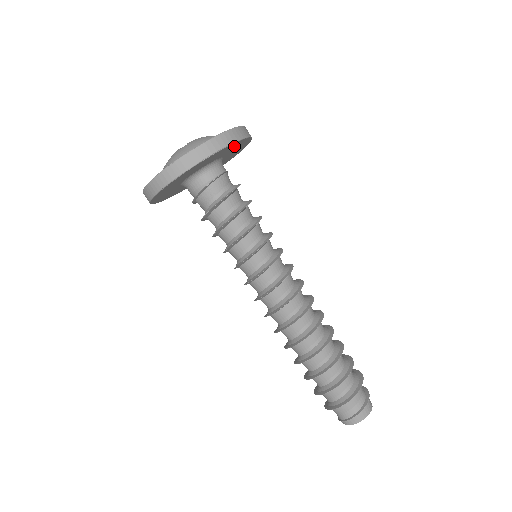
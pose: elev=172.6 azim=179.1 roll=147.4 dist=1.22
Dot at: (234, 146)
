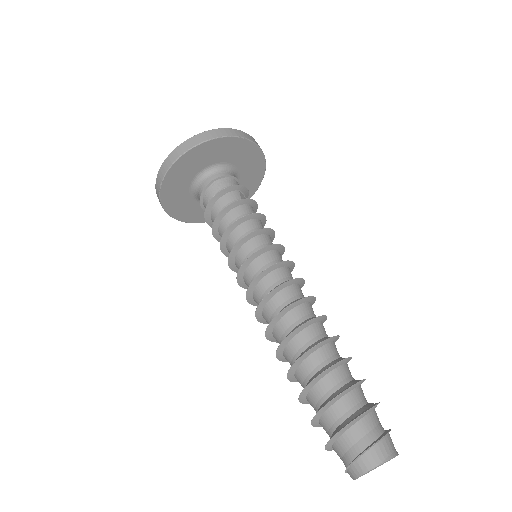
Dot at: (217, 148)
